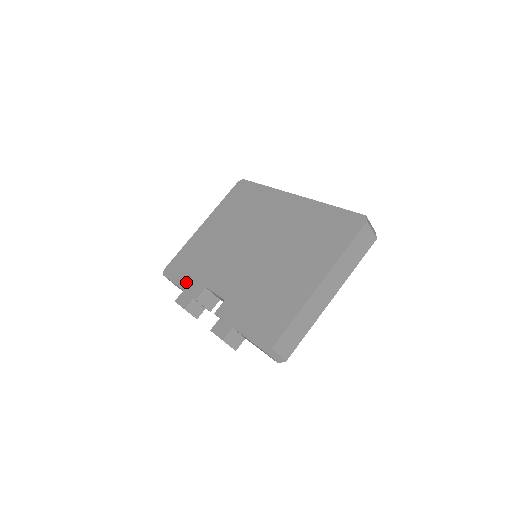
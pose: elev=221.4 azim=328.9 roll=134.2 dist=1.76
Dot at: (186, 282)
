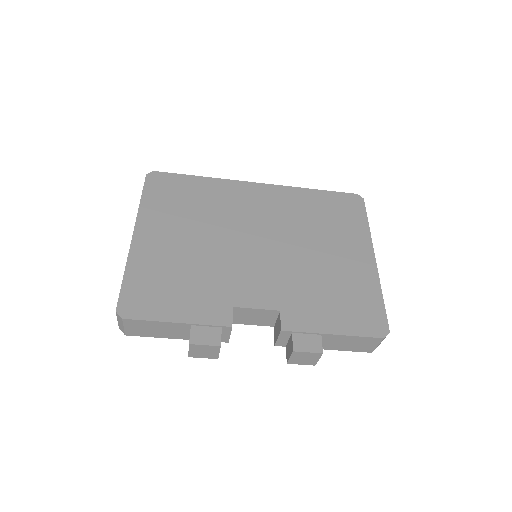
Dot at: (188, 312)
